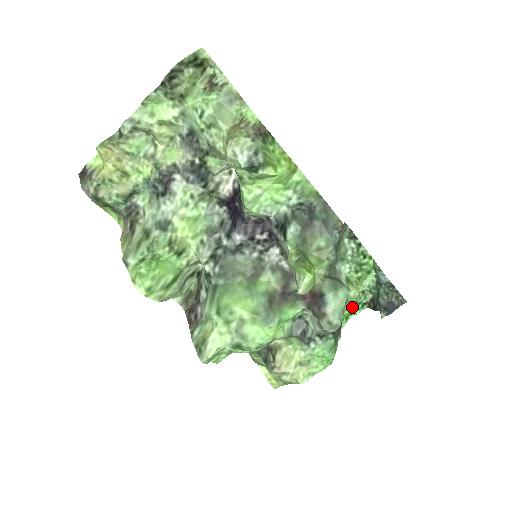
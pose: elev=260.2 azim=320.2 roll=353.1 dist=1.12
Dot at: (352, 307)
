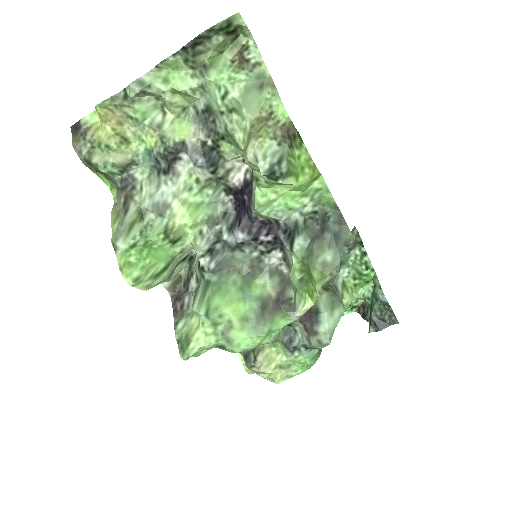
Dot at: occluded
